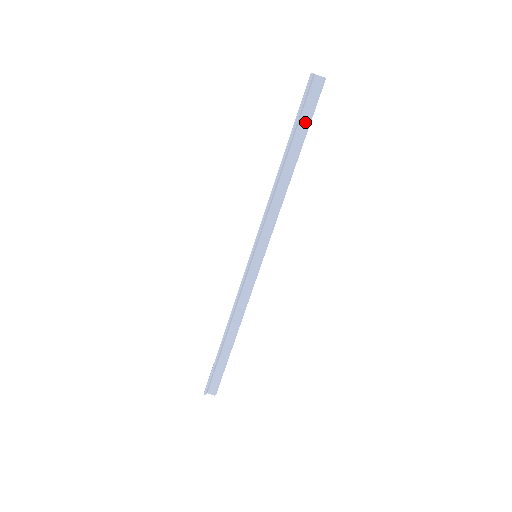
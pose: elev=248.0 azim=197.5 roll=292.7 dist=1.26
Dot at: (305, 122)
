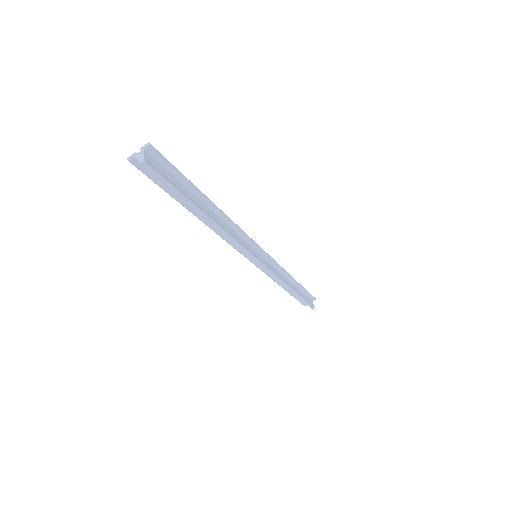
Dot at: (175, 191)
